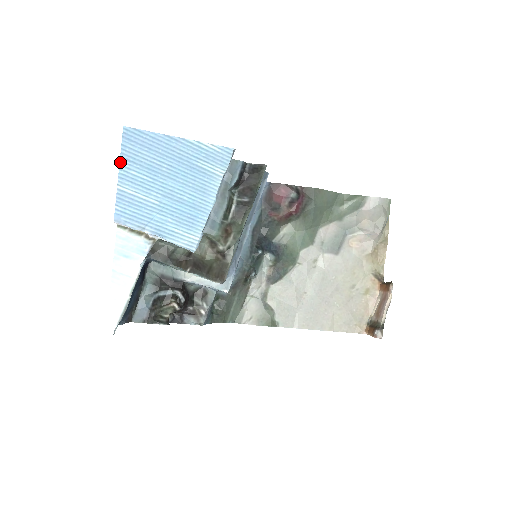
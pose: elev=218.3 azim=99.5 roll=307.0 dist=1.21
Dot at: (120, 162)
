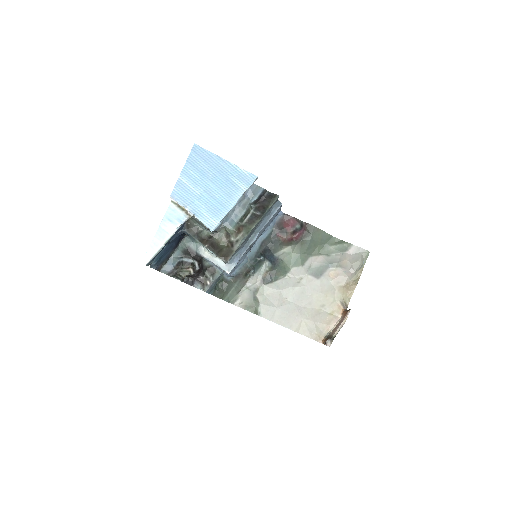
Dot at: (185, 163)
